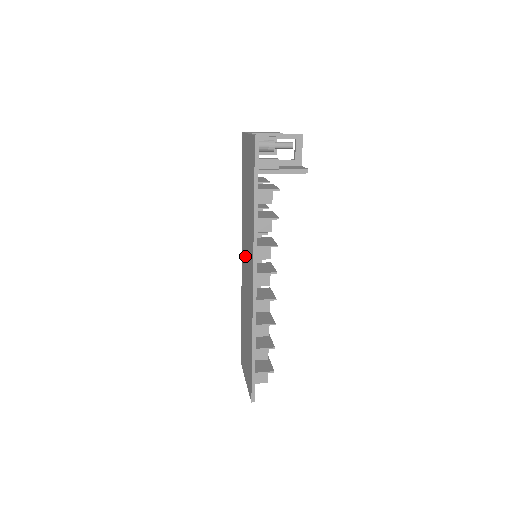
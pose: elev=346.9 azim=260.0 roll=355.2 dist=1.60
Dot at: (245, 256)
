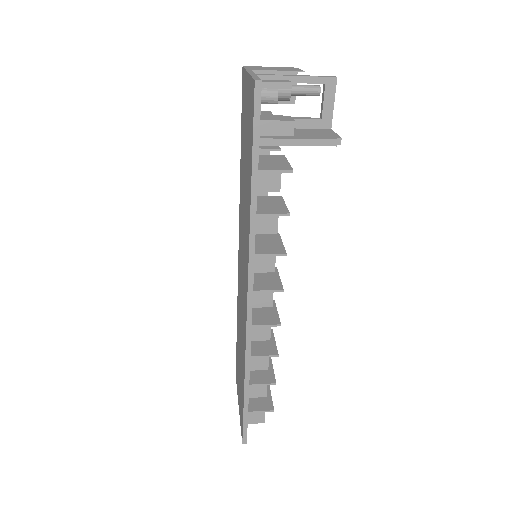
Dot at: (241, 253)
